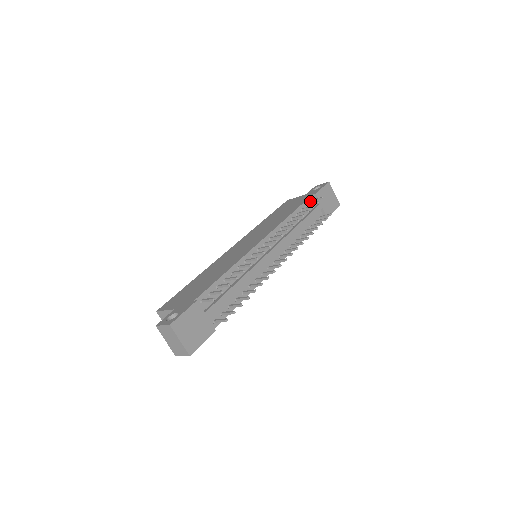
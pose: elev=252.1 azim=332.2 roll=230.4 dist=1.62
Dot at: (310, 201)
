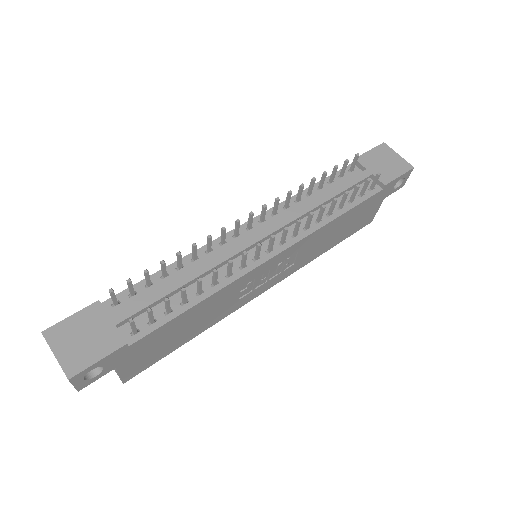
Dot at: (348, 171)
